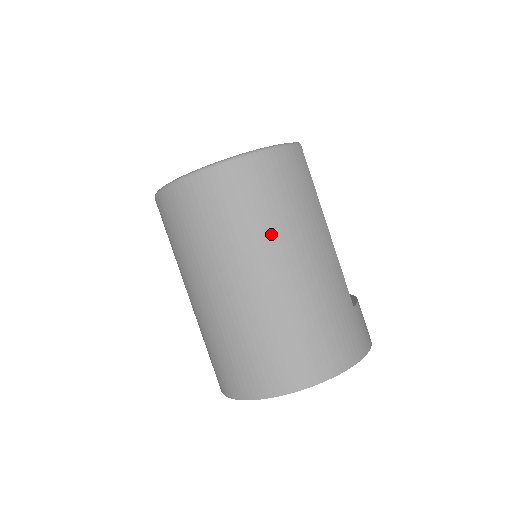
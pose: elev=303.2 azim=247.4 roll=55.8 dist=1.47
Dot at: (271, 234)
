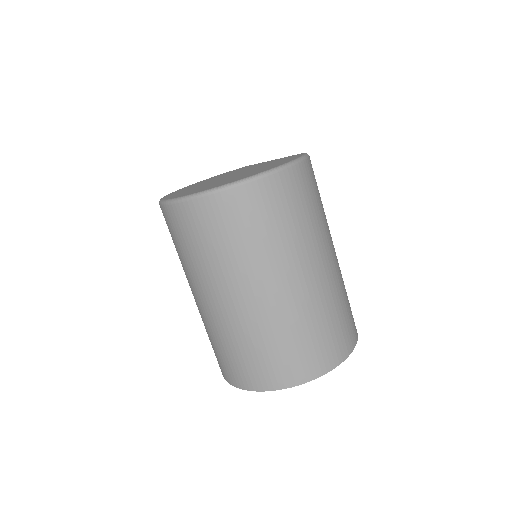
Dot at: (304, 240)
